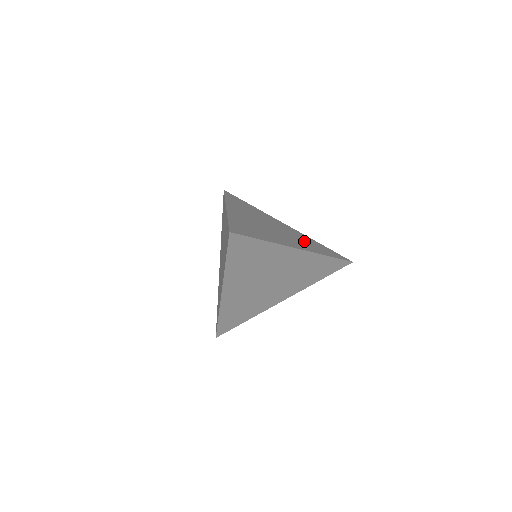
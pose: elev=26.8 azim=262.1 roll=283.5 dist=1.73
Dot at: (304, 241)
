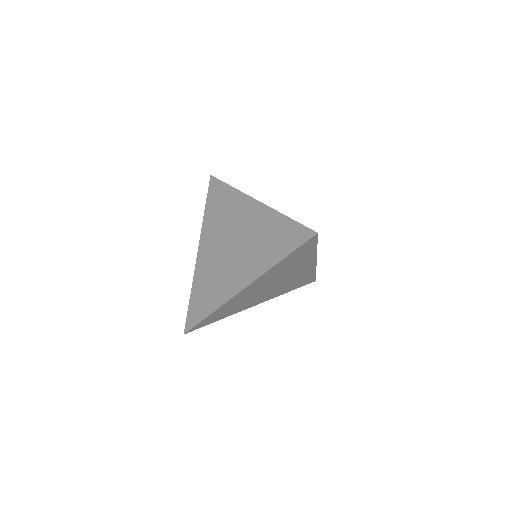
Dot at: occluded
